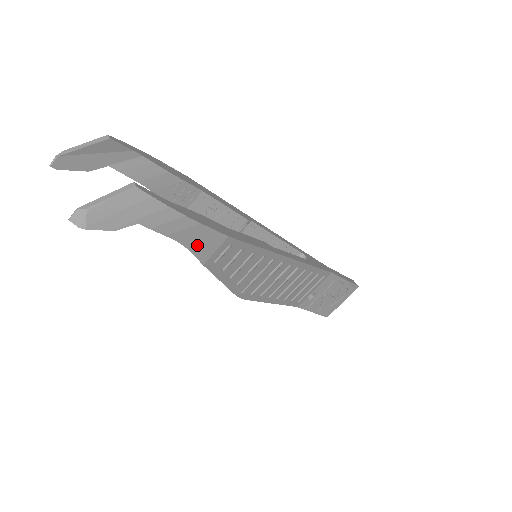
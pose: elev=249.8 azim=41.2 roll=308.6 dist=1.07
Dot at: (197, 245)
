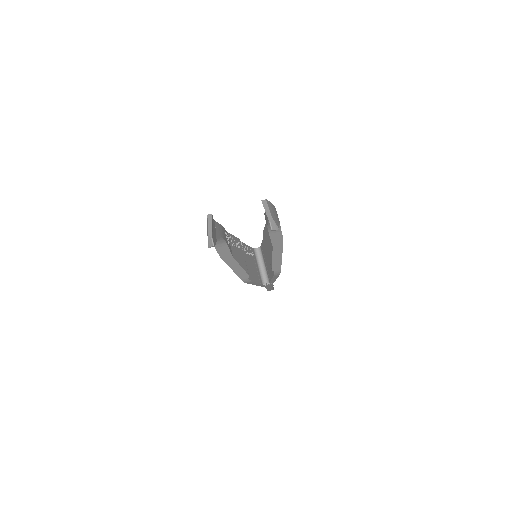
Dot at: occluded
